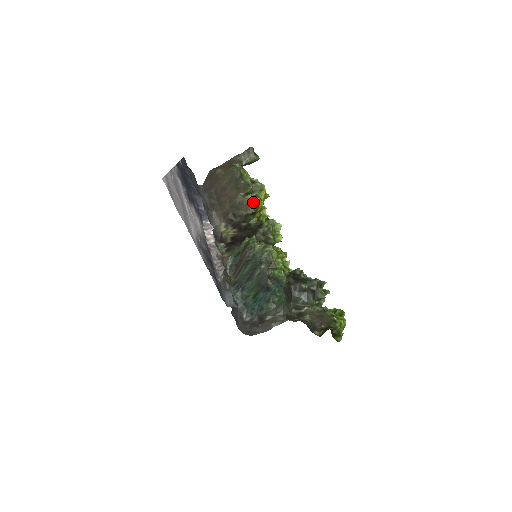
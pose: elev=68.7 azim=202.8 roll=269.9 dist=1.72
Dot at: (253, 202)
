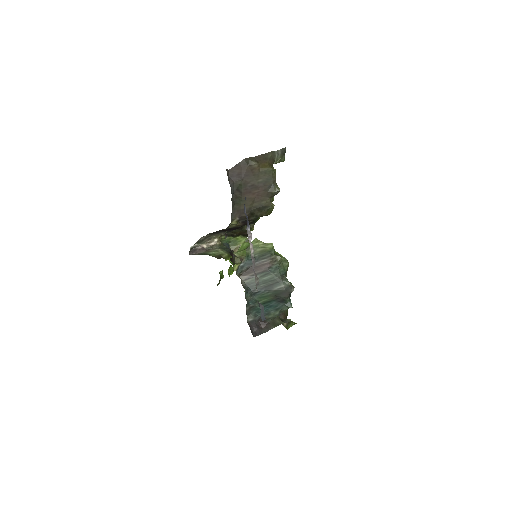
Dot at: (272, 206)
